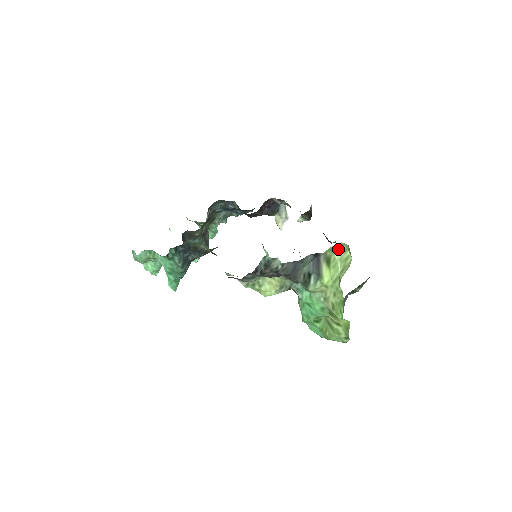
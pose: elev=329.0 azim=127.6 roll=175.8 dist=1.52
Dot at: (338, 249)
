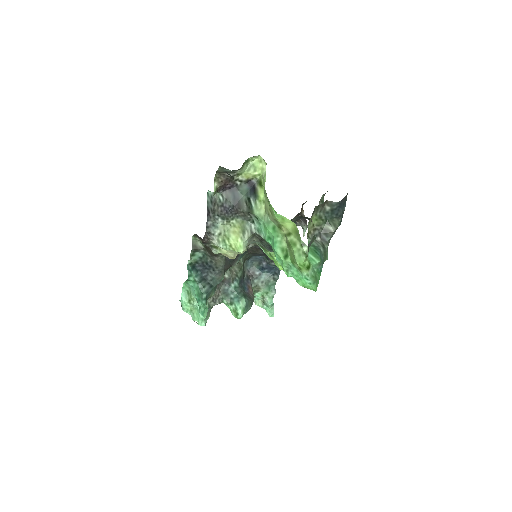
Dot at: (262, 169)
